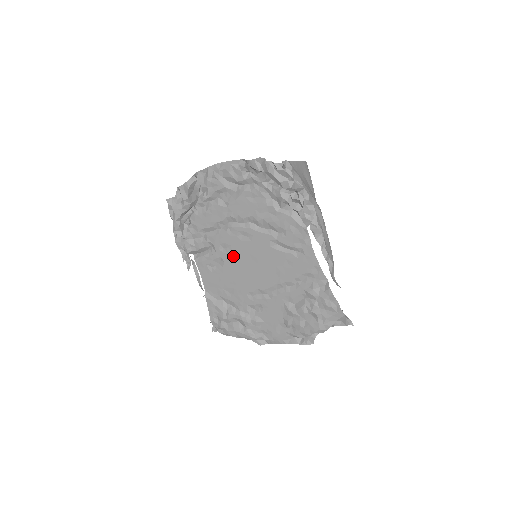
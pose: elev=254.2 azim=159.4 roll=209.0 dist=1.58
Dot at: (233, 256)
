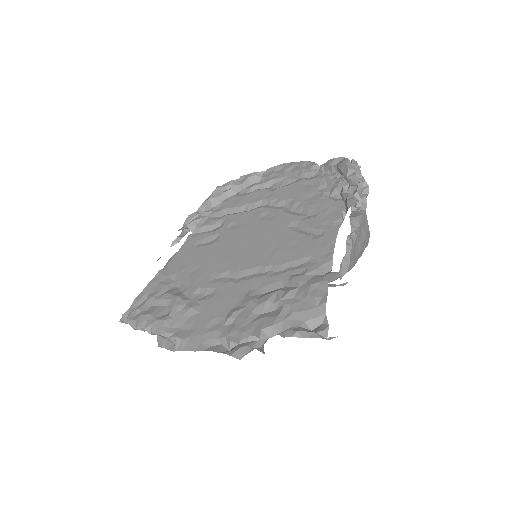
Dot at: (235, 234)
